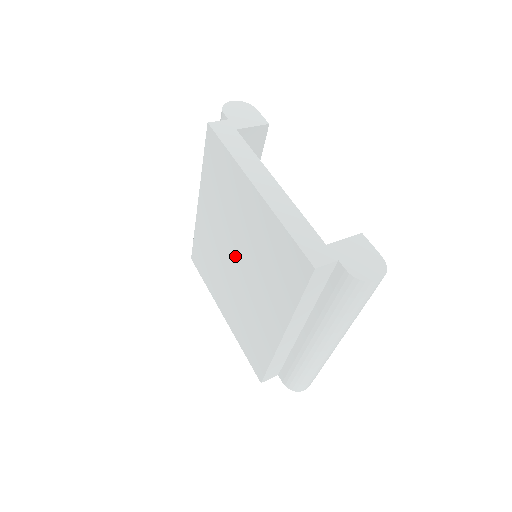
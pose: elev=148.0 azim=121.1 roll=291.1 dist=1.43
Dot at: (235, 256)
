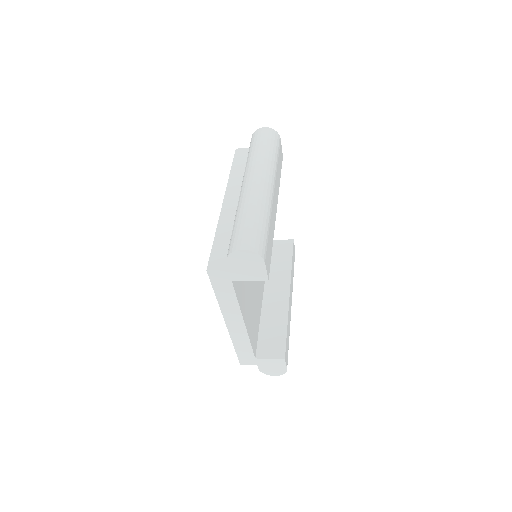
Dot at: occluded
